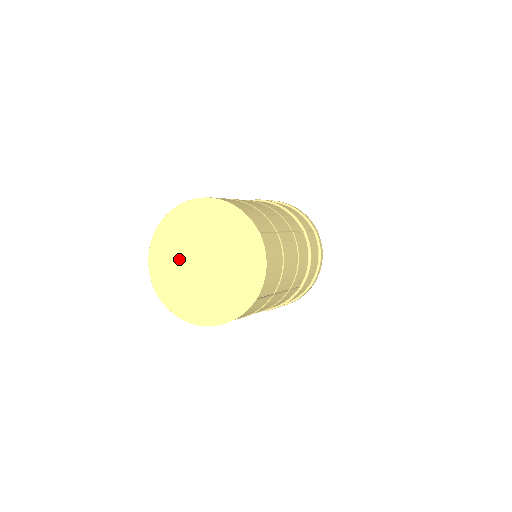
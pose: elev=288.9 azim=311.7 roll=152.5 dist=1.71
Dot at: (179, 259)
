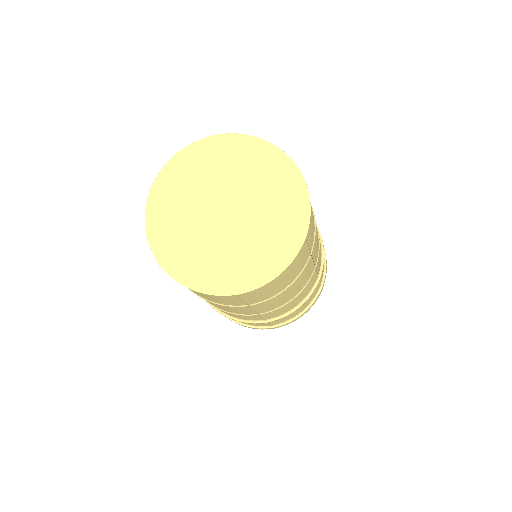
Dot at: (189, 217)
